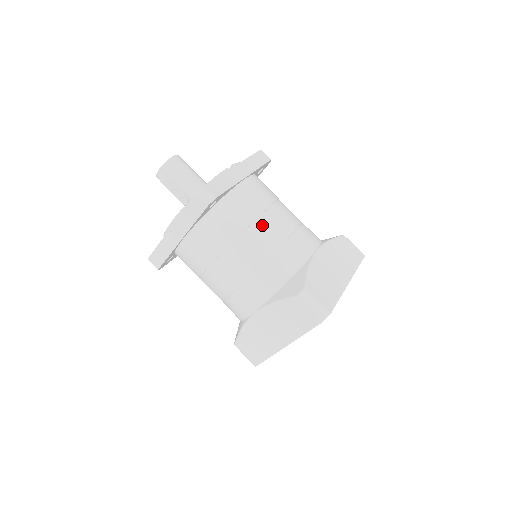
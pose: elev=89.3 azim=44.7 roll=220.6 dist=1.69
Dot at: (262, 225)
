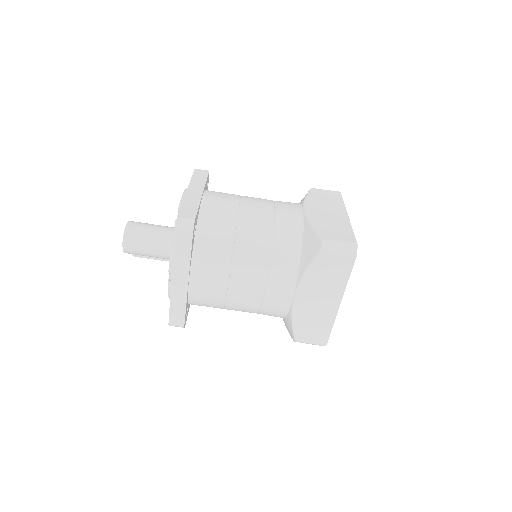
Dot at: (233, 304)
